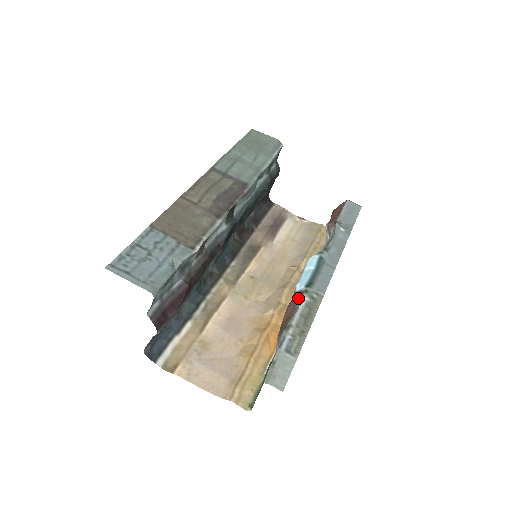
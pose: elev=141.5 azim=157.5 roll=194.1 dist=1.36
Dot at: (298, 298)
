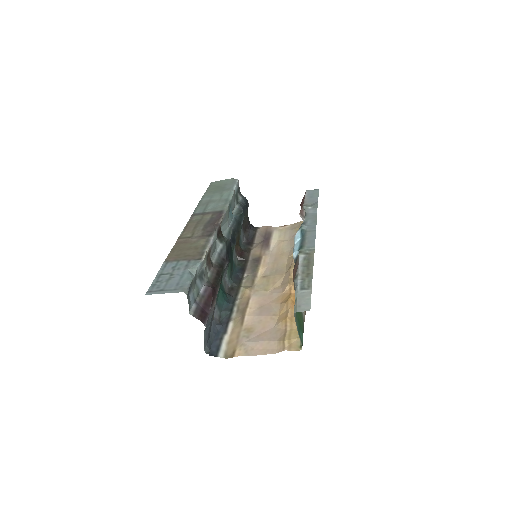
Dot at: (297, 260)
